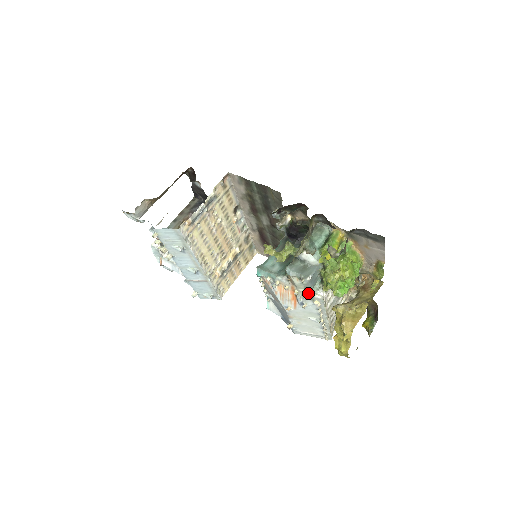
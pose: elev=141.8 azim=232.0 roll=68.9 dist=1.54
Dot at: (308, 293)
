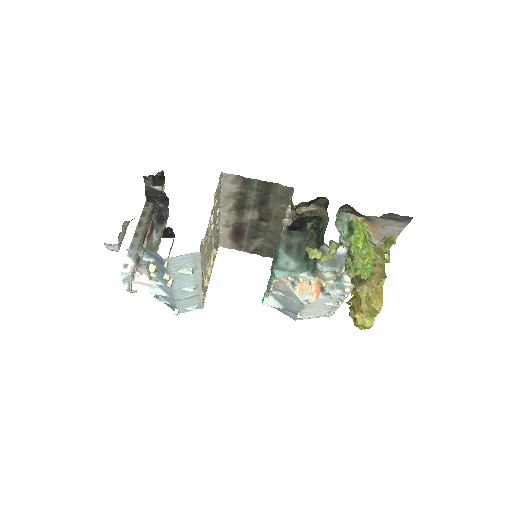
Dot at: (337, 283)
